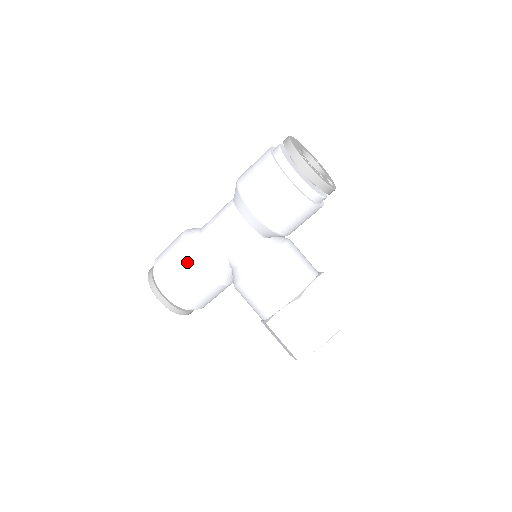
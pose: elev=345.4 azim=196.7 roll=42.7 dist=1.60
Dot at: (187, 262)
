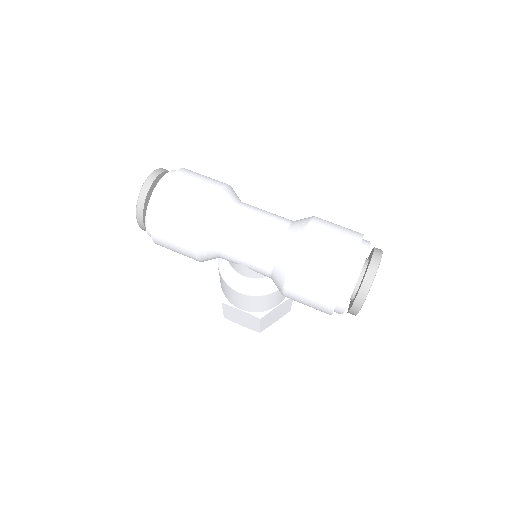
Dot at: (191, 251)
